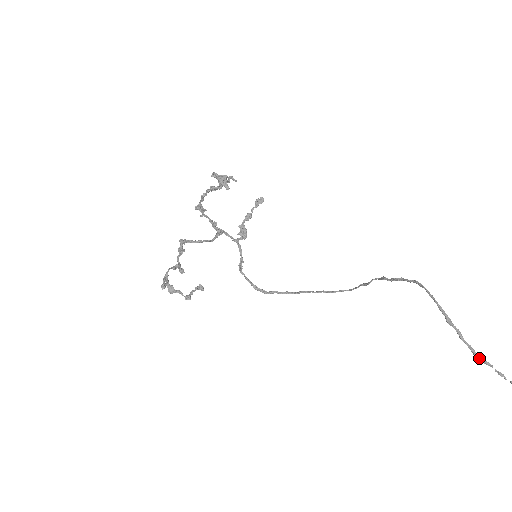
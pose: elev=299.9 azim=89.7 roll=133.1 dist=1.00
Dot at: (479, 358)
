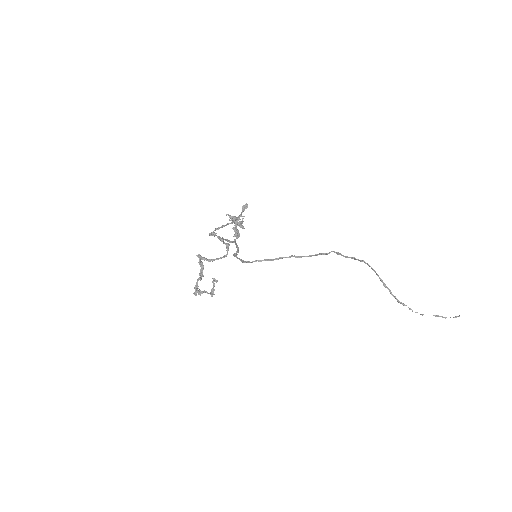
Dot at: (400, 303)
